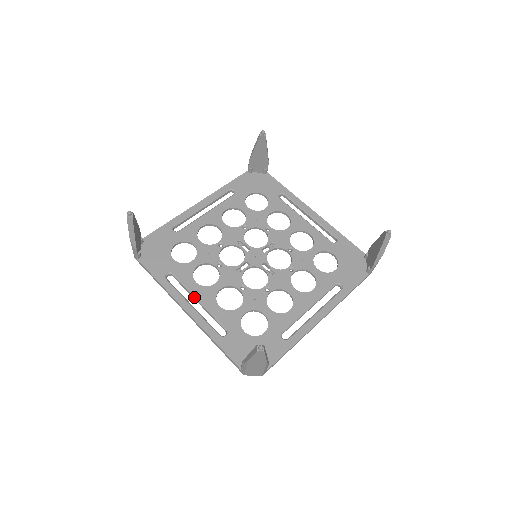
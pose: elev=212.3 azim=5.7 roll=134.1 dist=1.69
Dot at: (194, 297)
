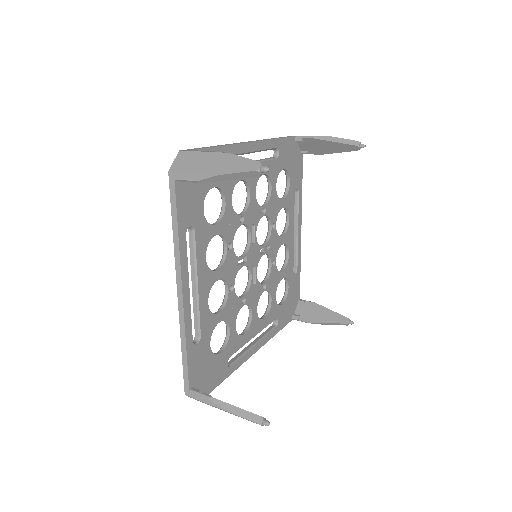
Dot at: (195, 277)
